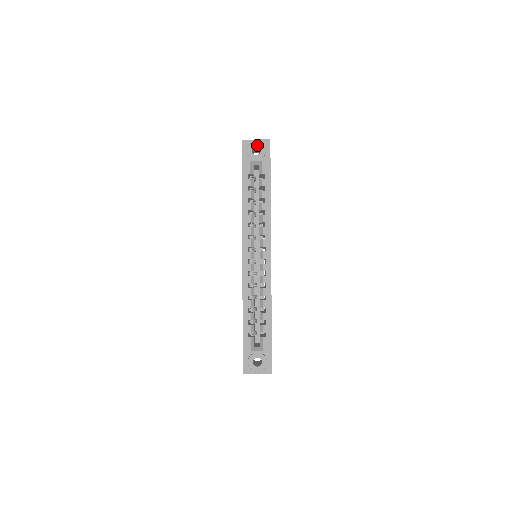
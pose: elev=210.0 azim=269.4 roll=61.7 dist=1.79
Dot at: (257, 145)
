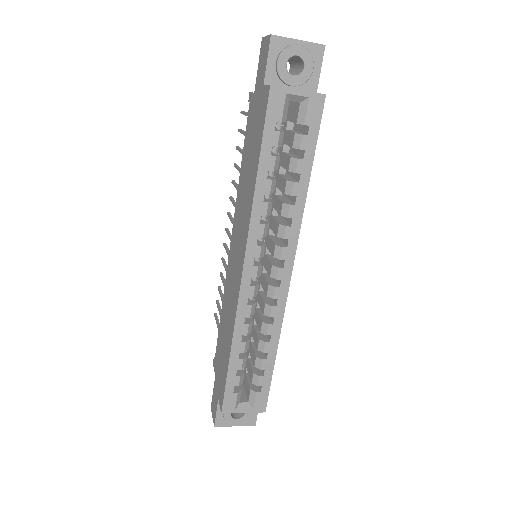
Dot at: (299, 54)
